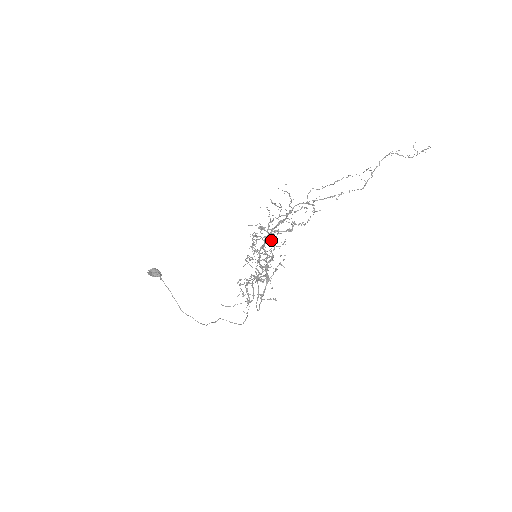
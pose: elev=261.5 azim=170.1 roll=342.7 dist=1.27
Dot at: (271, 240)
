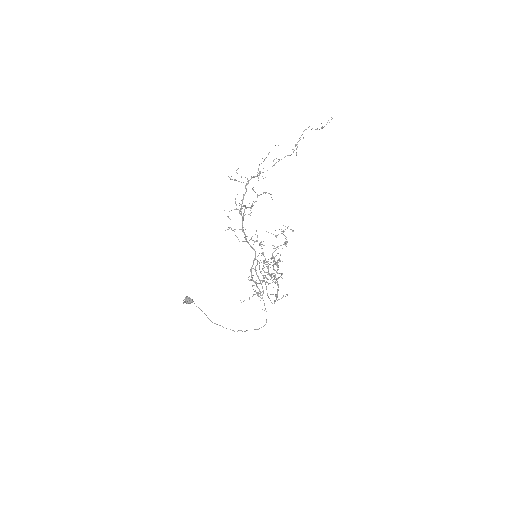
Dot at: occluded
